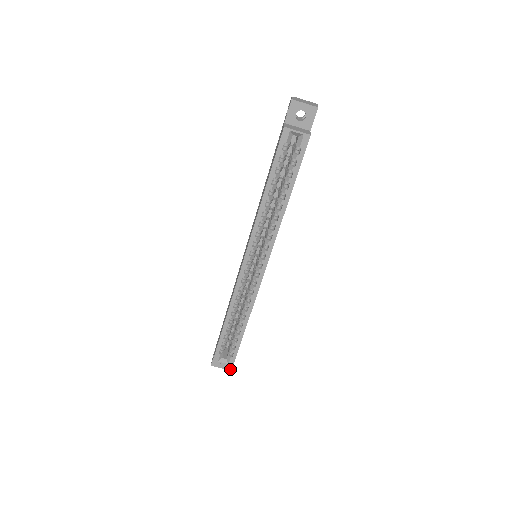
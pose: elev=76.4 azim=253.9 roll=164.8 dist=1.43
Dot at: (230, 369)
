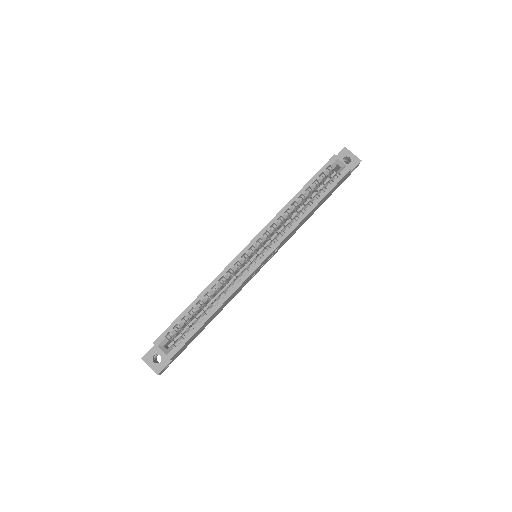
Dot at: (159, 373)
